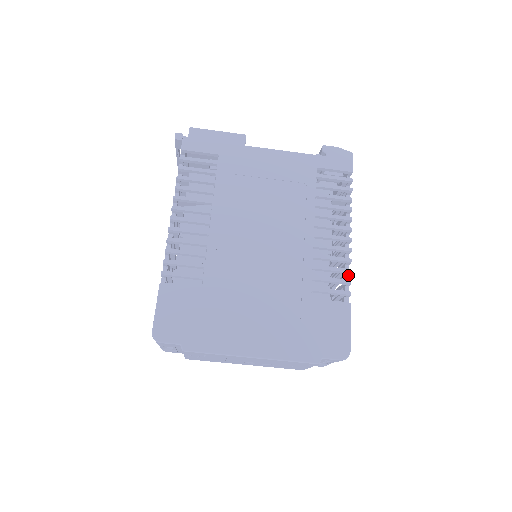
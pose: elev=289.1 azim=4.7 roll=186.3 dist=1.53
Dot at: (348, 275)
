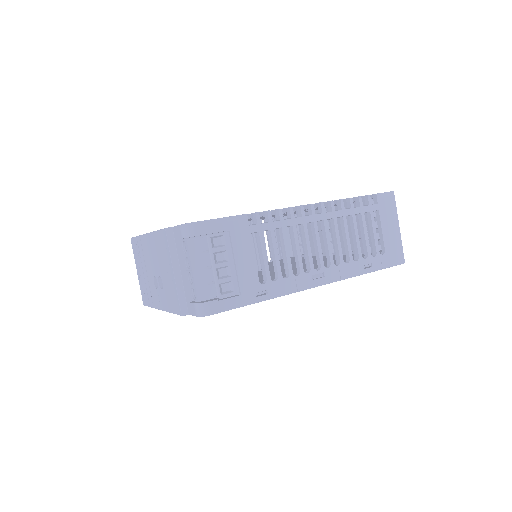
Dot at: (280, 220)
